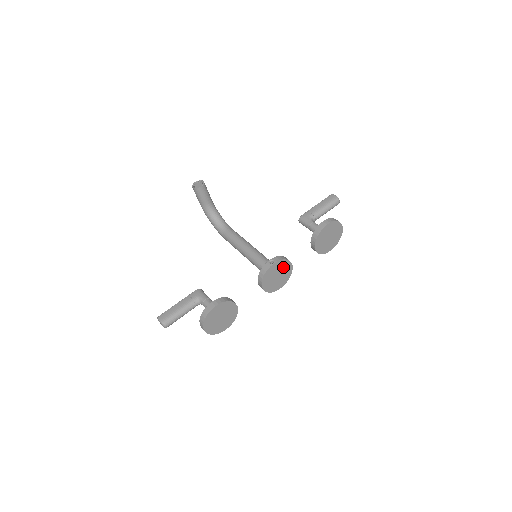
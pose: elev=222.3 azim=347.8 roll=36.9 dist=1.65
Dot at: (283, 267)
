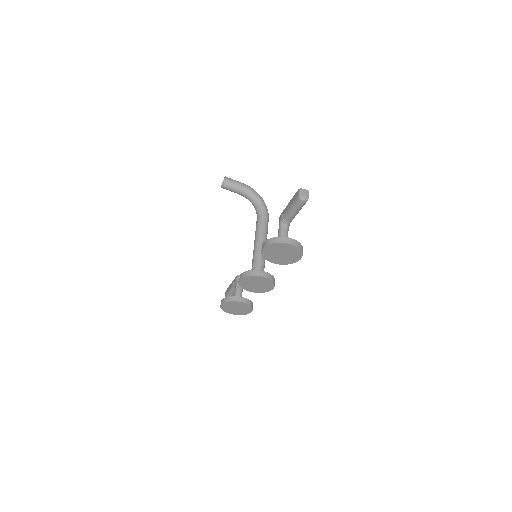
Dot at: (254, 279)
